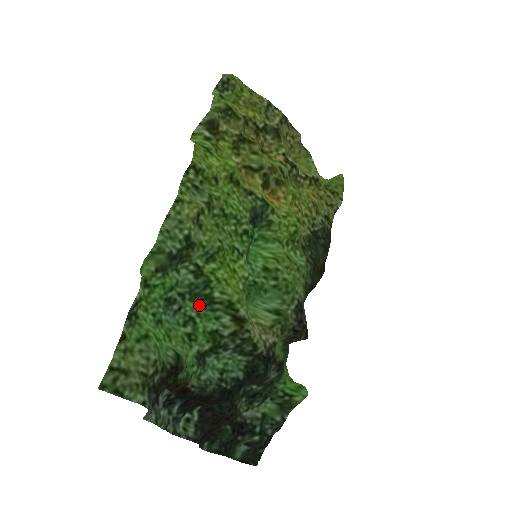
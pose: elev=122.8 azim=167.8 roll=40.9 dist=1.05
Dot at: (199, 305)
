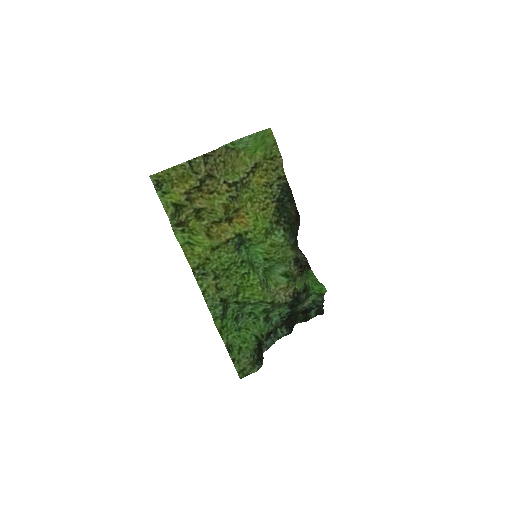
Dot at: (249, 306)
